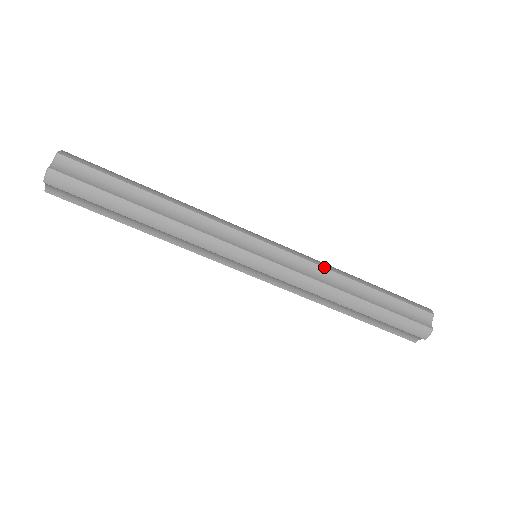
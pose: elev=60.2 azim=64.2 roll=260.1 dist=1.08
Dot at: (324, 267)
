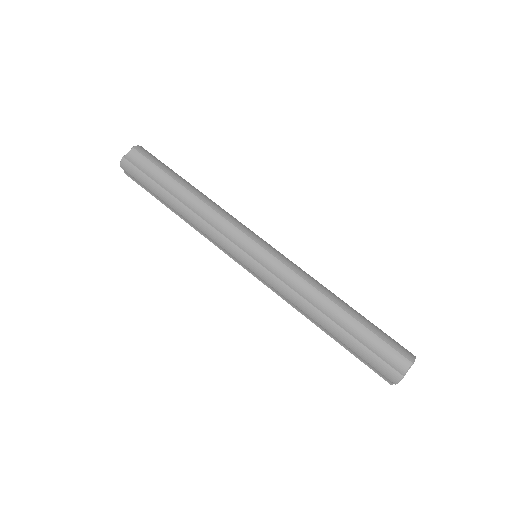
Dot at: occluded
